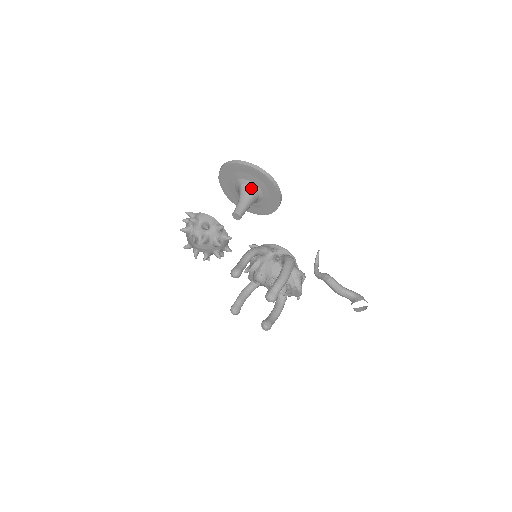
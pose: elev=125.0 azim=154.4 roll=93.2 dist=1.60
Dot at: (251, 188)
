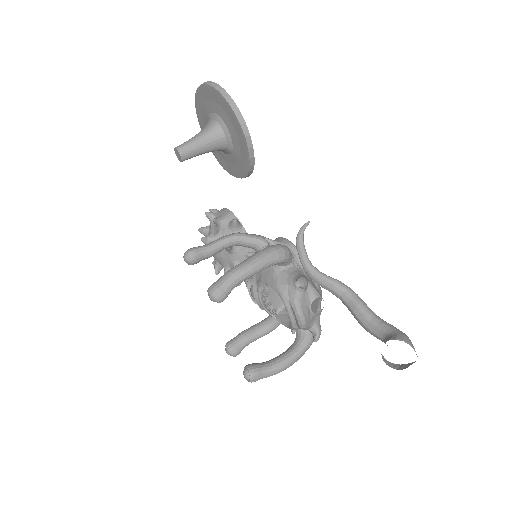
Dot at: (213, 122)
